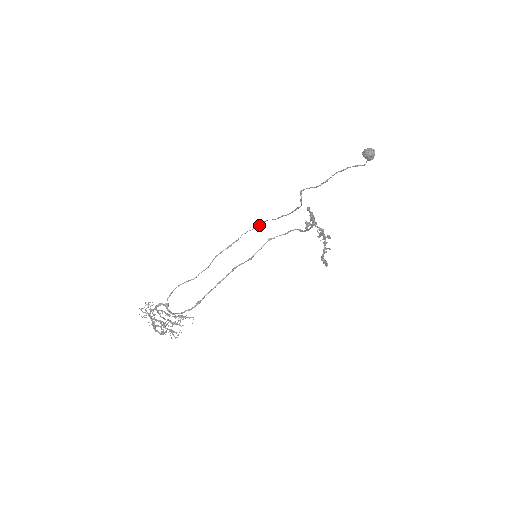
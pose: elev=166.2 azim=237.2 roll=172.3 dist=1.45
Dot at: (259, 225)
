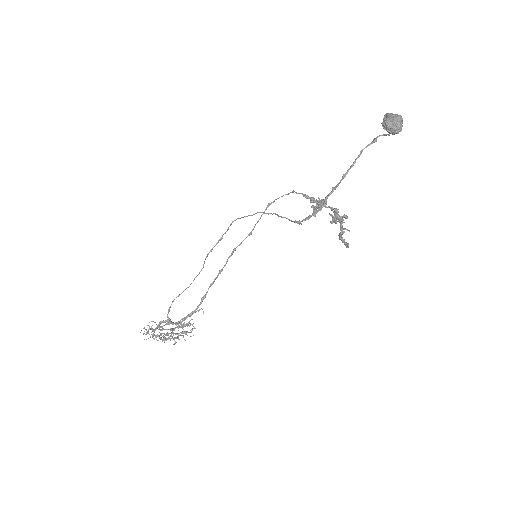
Dot at: (251, 215)
